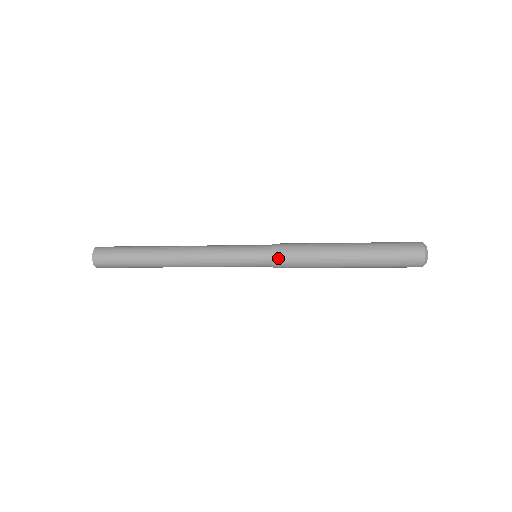
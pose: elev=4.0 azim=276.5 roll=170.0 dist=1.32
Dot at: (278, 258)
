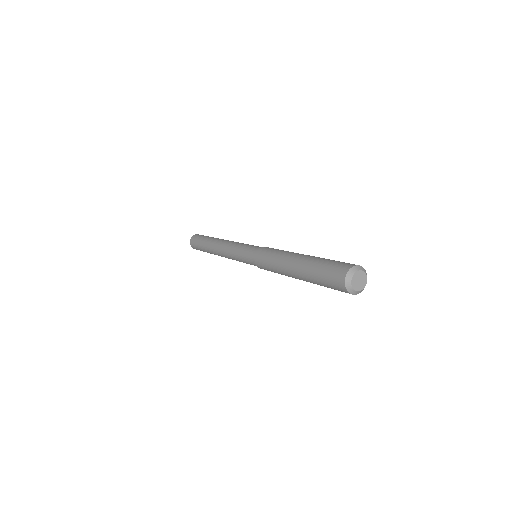
Dot at: (257, 261)
